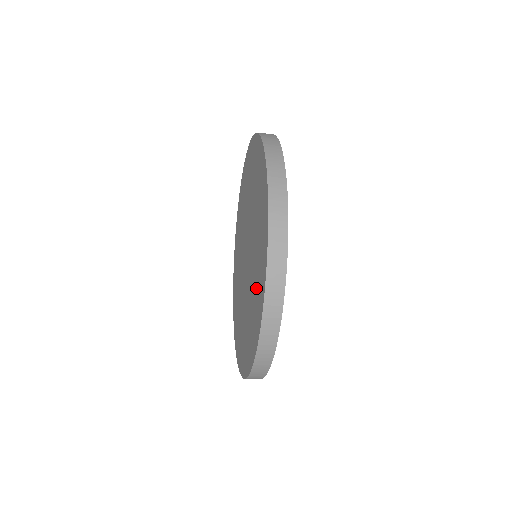
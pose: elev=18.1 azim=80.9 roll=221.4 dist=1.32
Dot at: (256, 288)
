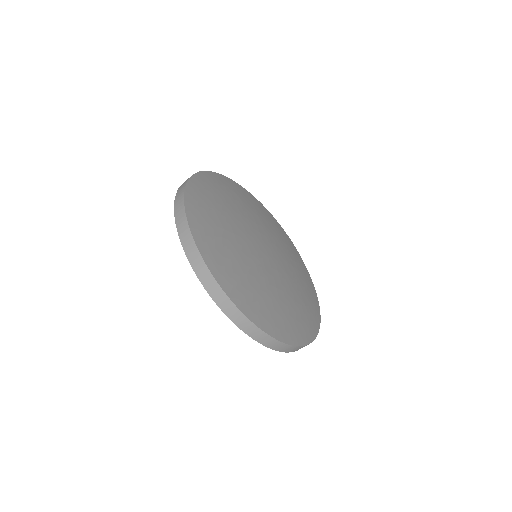
Dot at: occluded
